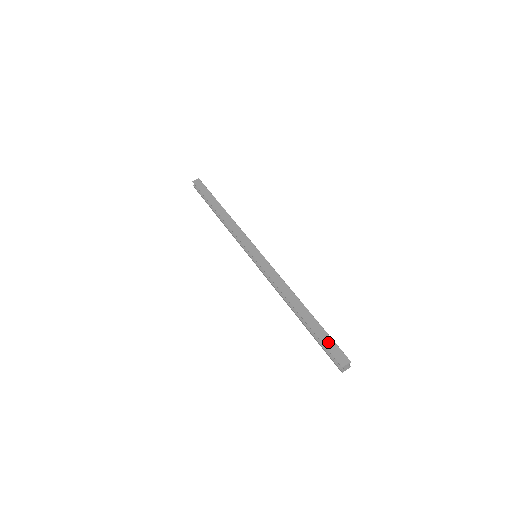
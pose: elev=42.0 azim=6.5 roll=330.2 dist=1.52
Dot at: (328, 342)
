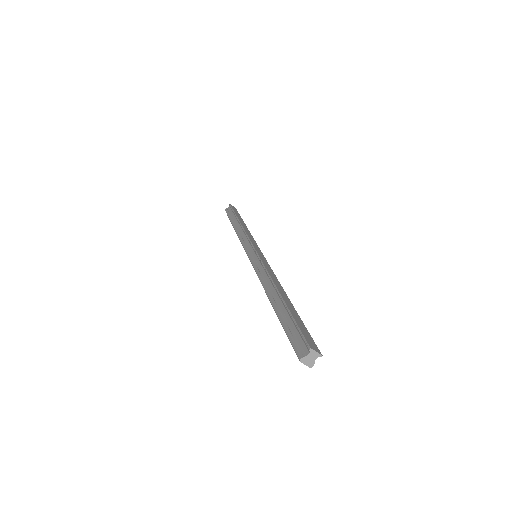
Dot at: (303, 327)
